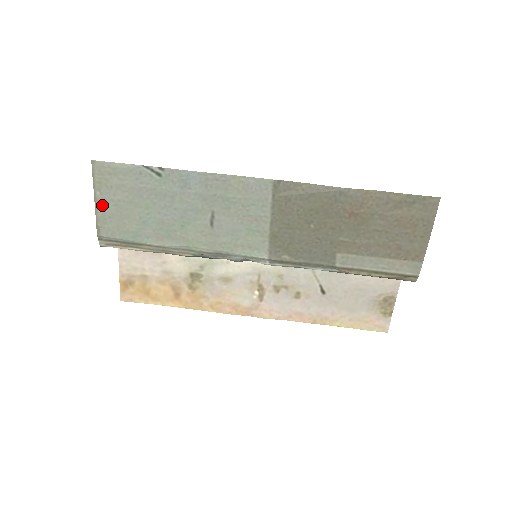
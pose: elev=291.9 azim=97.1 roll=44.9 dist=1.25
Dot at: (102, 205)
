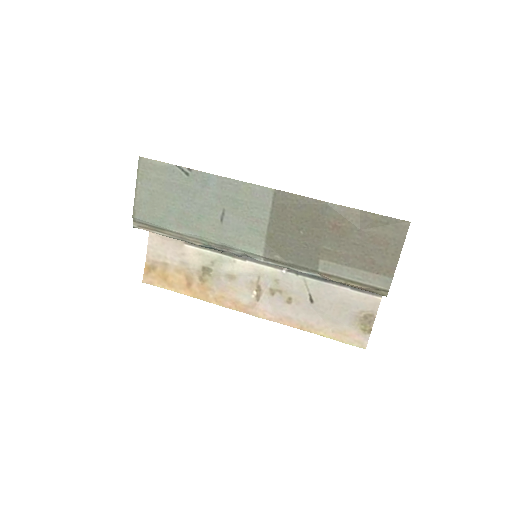
Dot at: (140, 193)
